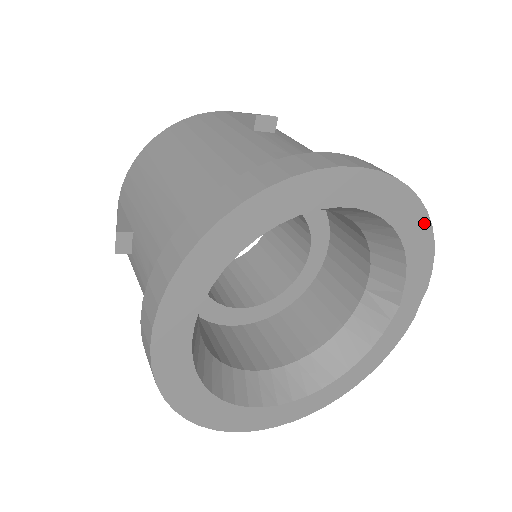
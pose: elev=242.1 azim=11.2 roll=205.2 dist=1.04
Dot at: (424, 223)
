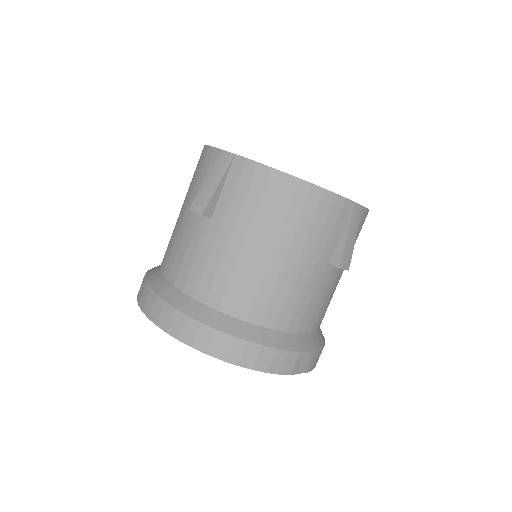
Dot at: (230, 361)
